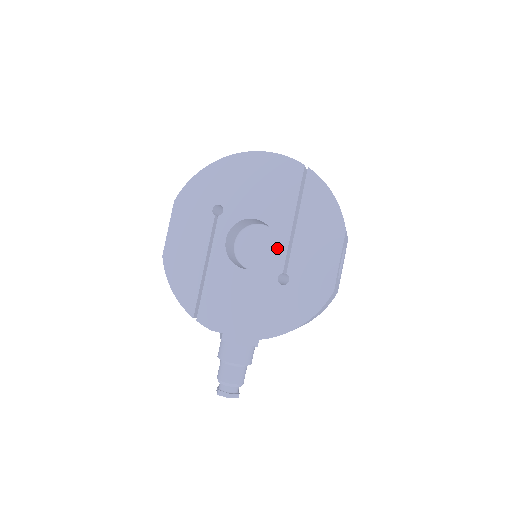
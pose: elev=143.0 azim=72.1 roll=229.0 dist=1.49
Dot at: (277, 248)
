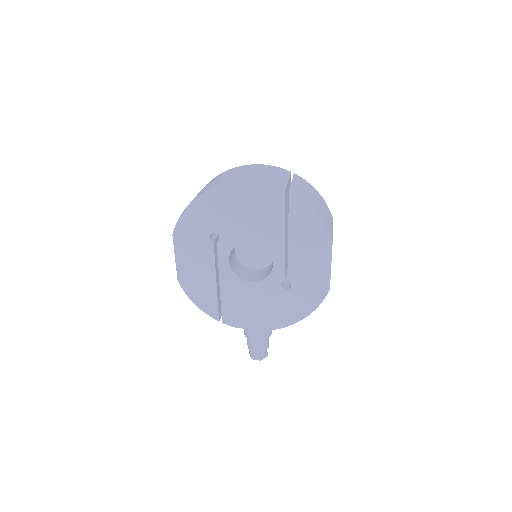
Dot at: (275, 263)
